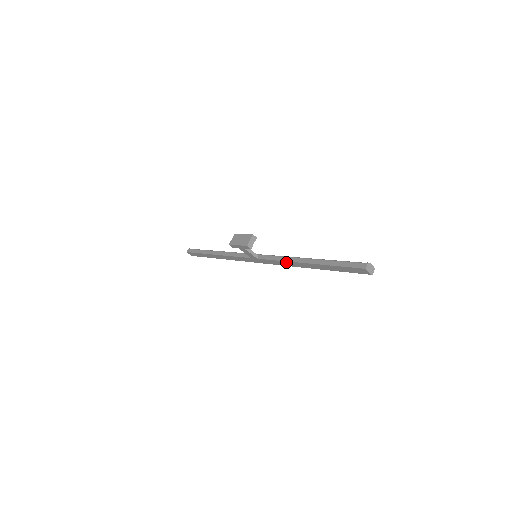
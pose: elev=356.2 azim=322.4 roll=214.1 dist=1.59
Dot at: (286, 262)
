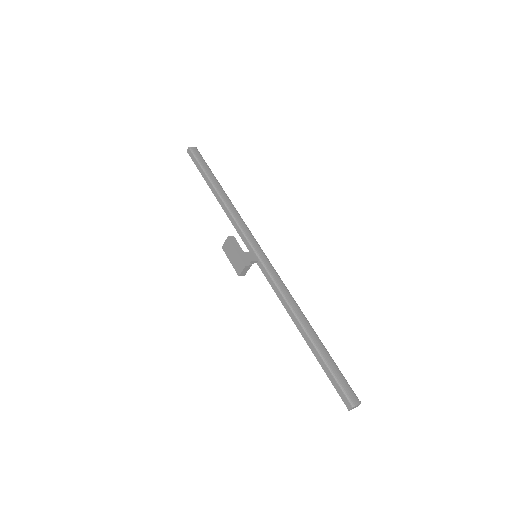
Dot at: (283, 303)
